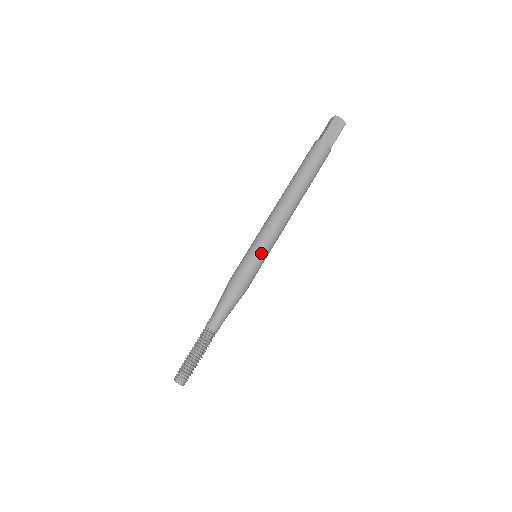
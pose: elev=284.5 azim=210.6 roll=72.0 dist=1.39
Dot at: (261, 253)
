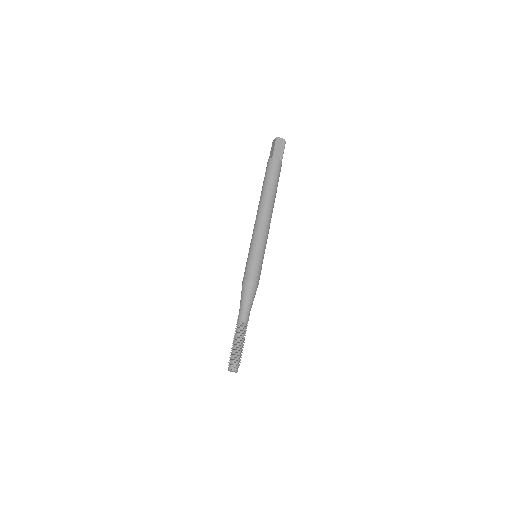
Dot at: (260, 252)
